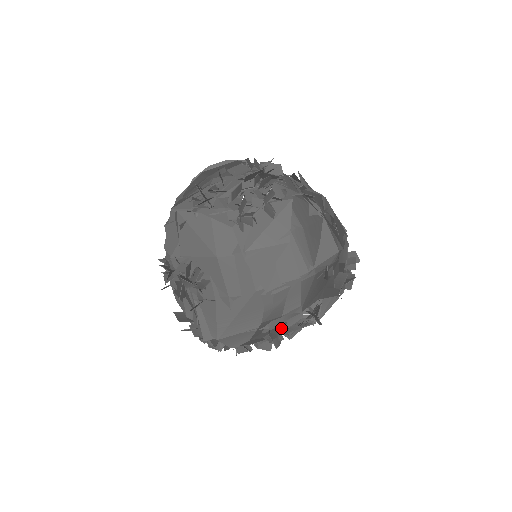
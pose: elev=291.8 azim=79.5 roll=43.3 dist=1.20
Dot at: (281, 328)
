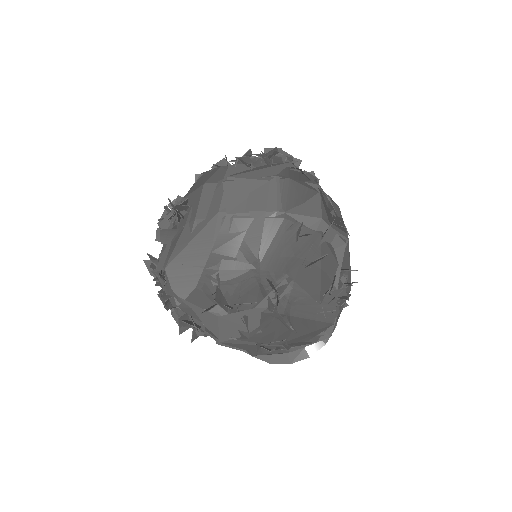
Dot at: (234, 291)
